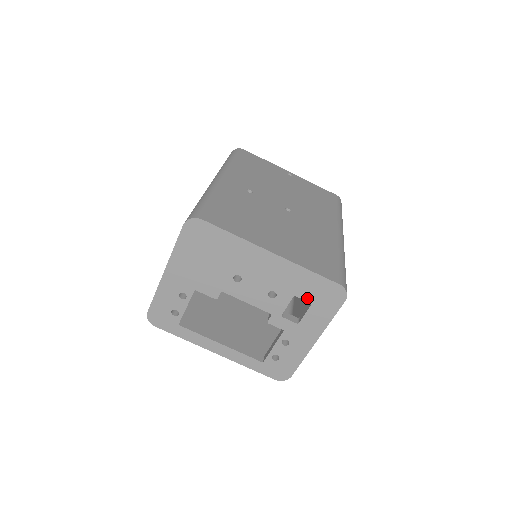
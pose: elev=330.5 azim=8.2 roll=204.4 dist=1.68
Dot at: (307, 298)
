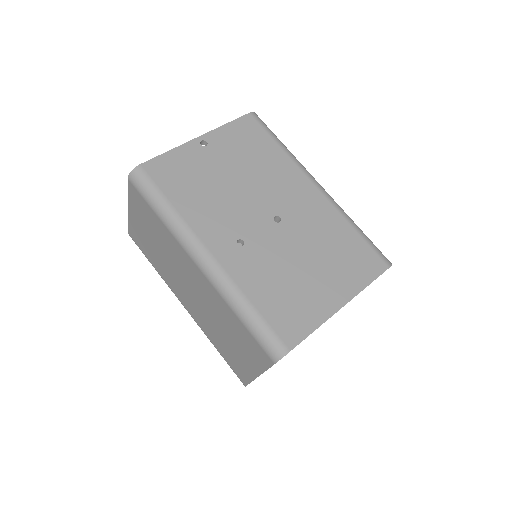
Dot at: occluded
